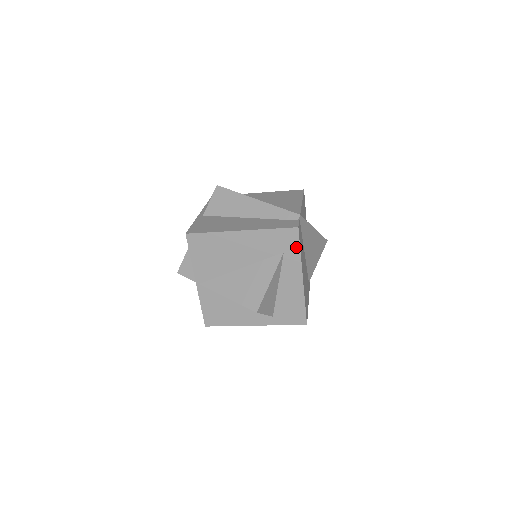
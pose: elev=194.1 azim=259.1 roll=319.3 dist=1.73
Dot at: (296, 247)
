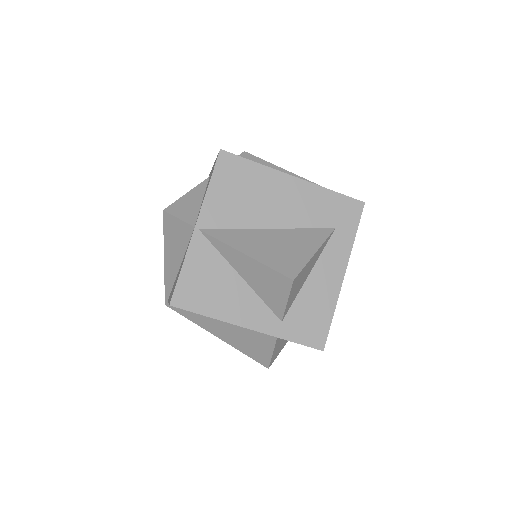
Dot at: (353, 227)
